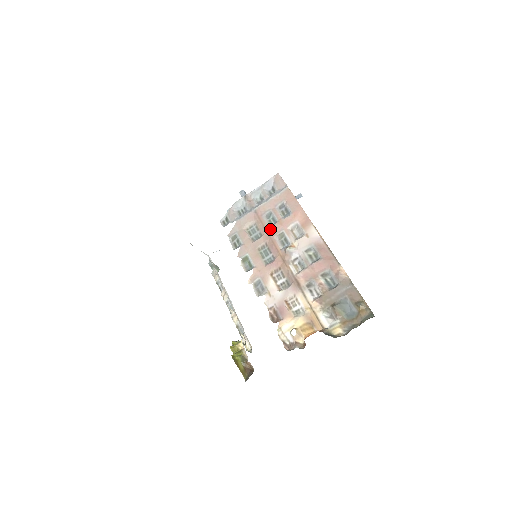
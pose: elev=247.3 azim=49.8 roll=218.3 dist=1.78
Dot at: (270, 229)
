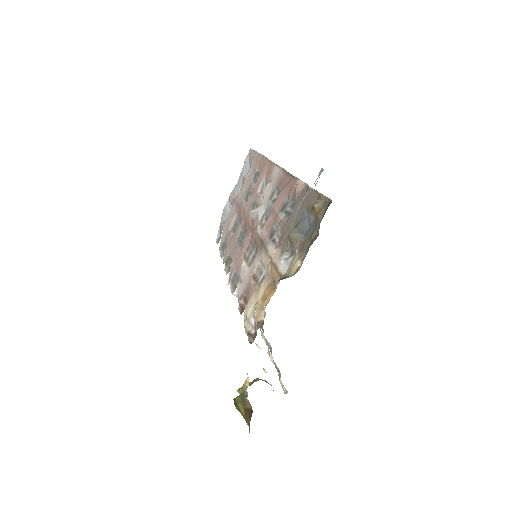
Dot at: (244, 208)
